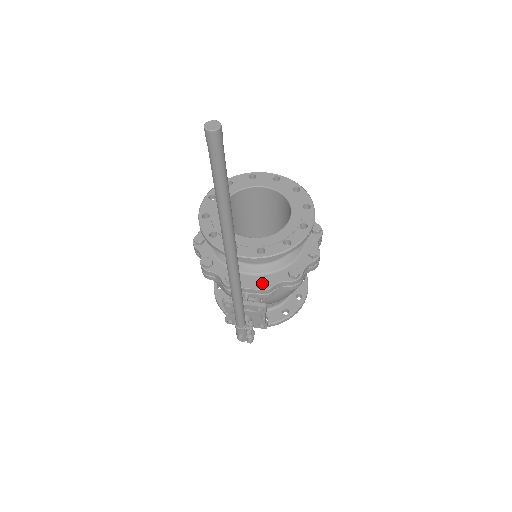
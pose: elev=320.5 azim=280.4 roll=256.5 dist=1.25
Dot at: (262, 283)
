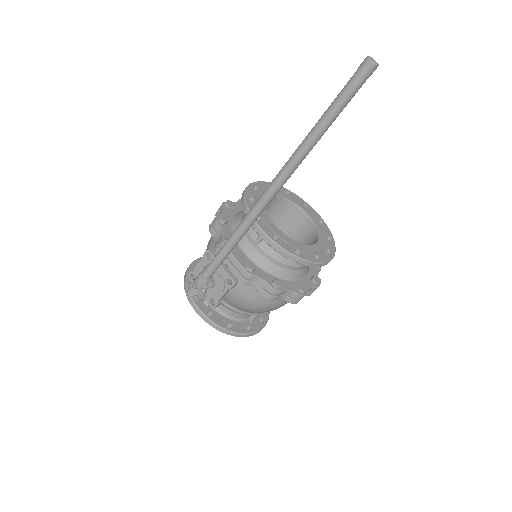
Dot at: (250, 265)
